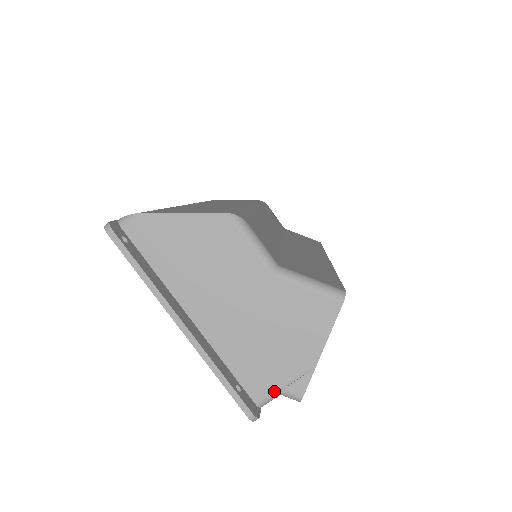
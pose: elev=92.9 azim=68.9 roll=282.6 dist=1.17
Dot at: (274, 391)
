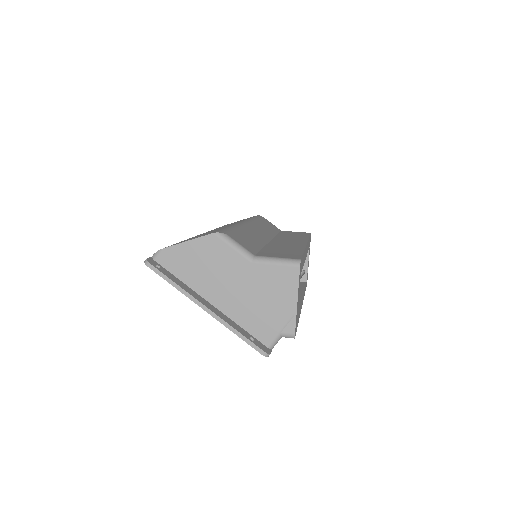
Dot at: (276, 335)
